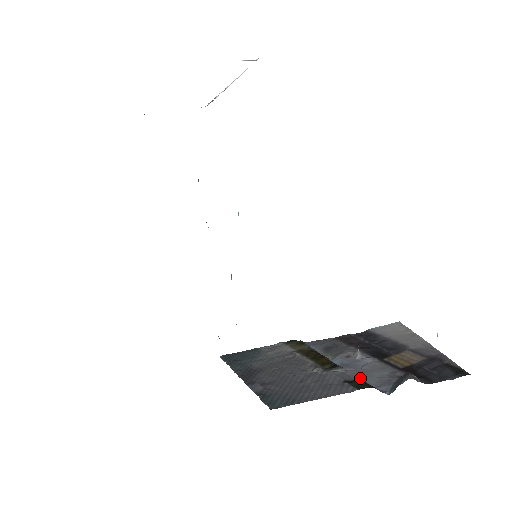
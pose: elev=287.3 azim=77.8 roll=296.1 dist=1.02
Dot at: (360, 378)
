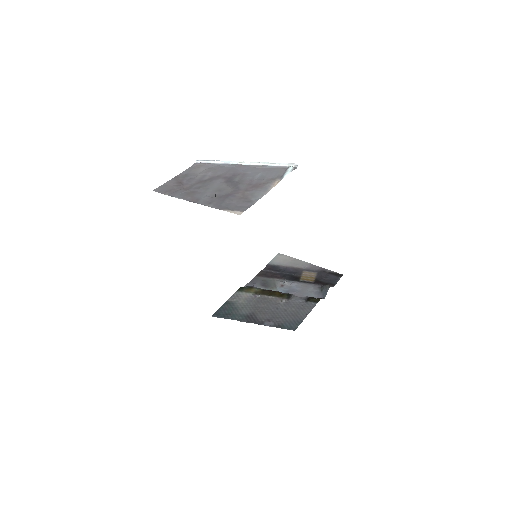
Dot at: (305, 296)
